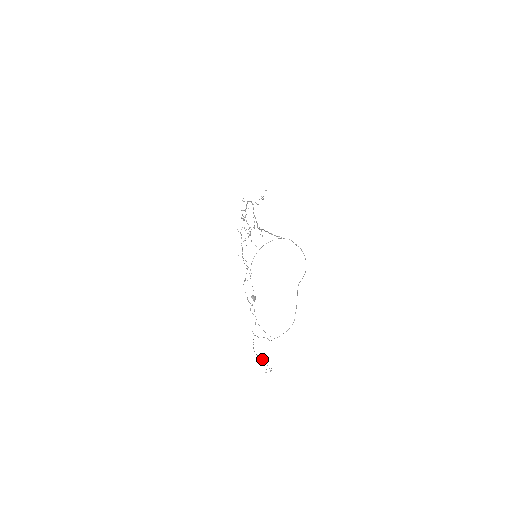
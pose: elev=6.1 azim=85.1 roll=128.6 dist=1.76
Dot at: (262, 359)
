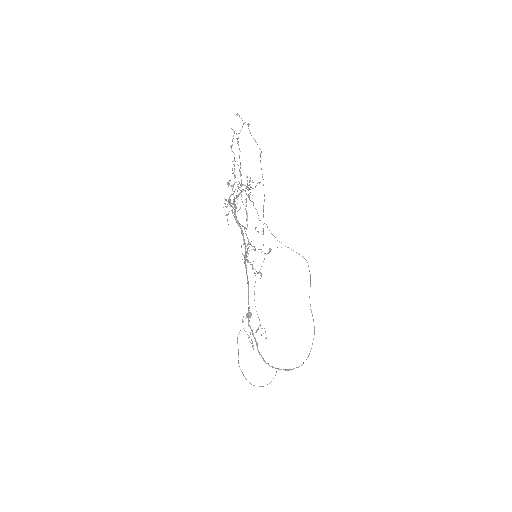
Dot at: occluded
